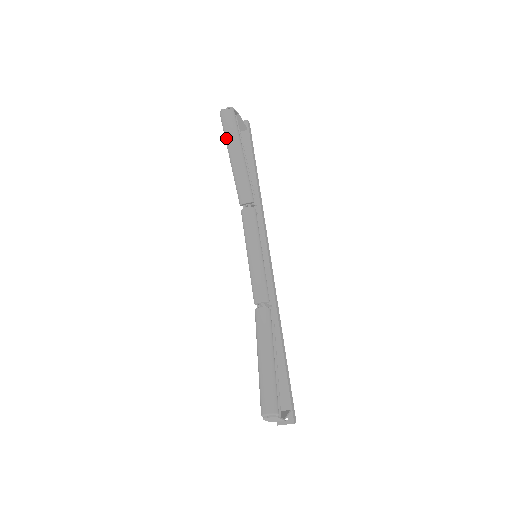
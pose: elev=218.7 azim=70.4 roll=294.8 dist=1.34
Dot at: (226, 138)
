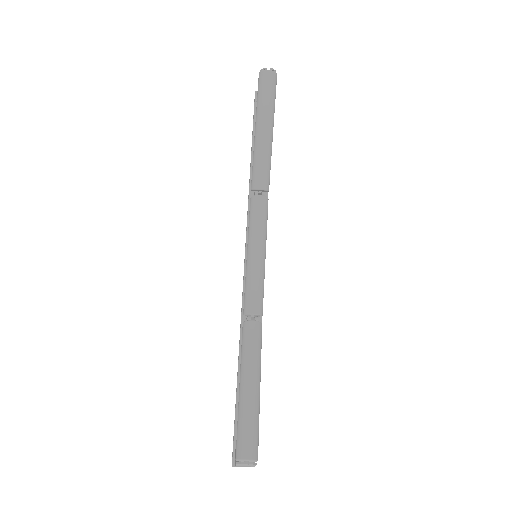
Dot at: (260, 104)
